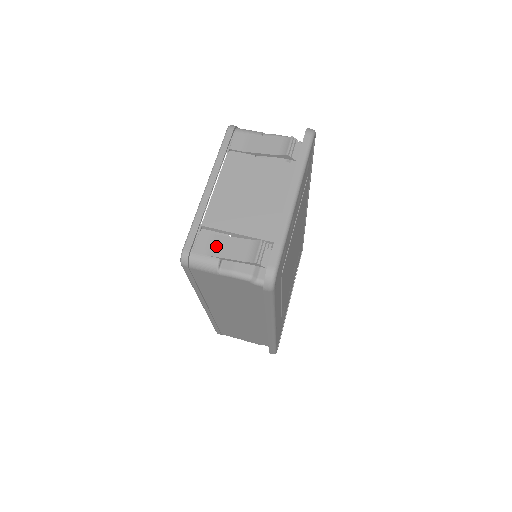
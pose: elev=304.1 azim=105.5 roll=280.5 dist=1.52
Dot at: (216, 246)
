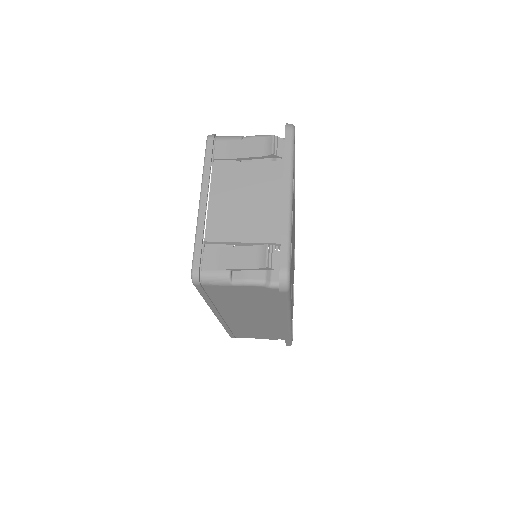
Dot at: (224, 259)
